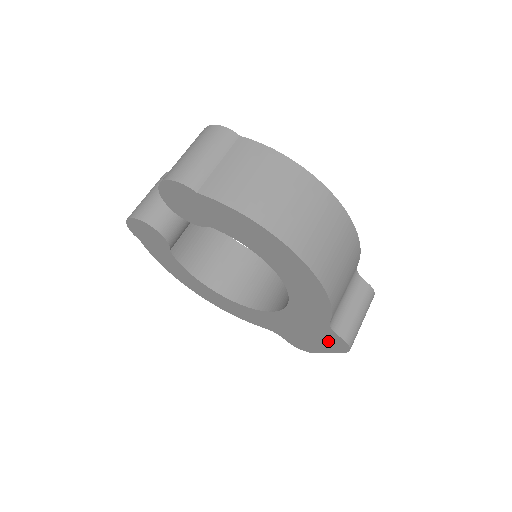
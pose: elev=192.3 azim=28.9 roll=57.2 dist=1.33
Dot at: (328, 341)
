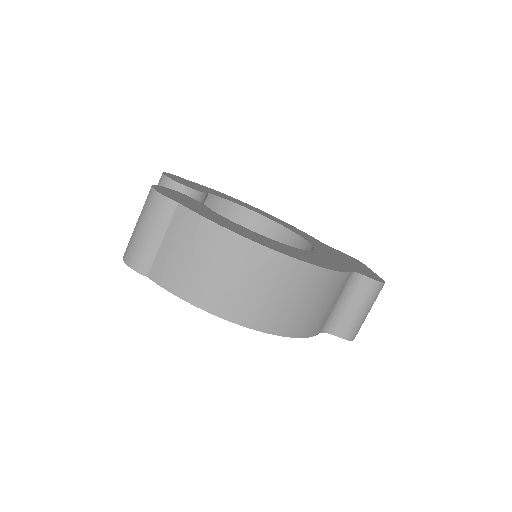
Dot at: occluded
